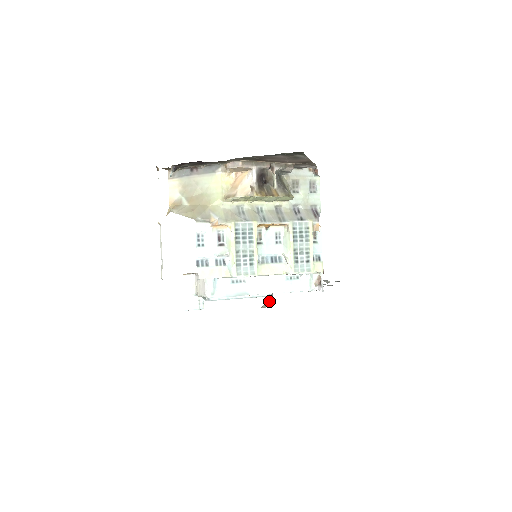
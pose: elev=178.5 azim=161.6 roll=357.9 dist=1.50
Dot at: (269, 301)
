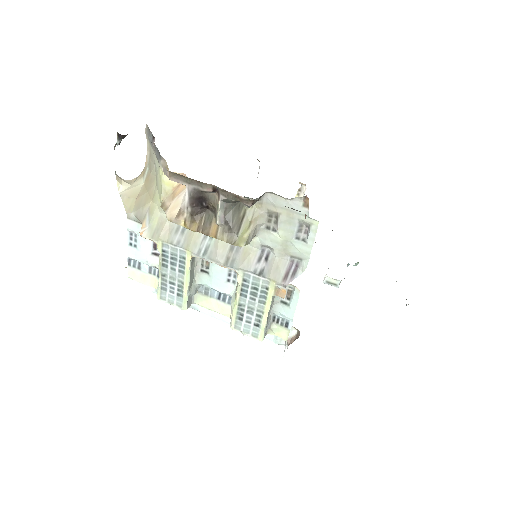
Dot at: occluded
